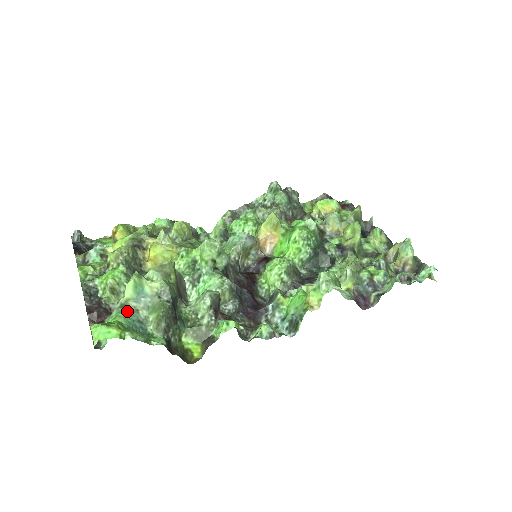
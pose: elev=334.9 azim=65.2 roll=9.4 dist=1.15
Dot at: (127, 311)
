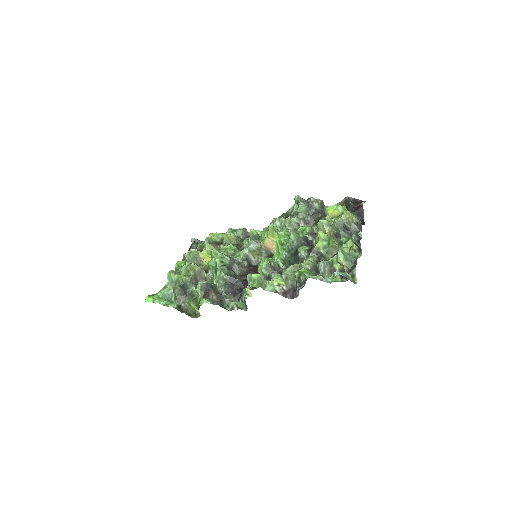
Dot at: (164, 289)
